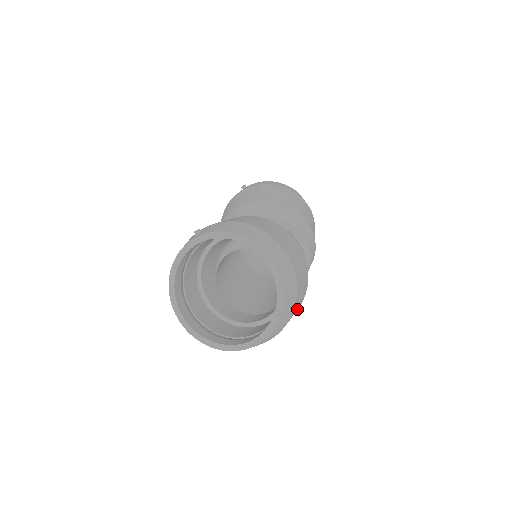
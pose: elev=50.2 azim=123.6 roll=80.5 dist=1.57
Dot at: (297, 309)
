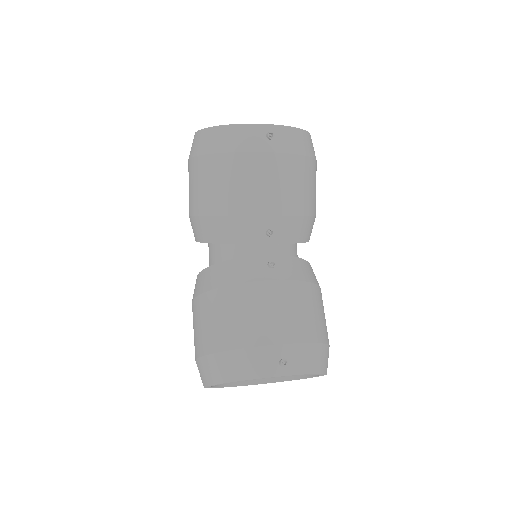
Dot at: occluded
